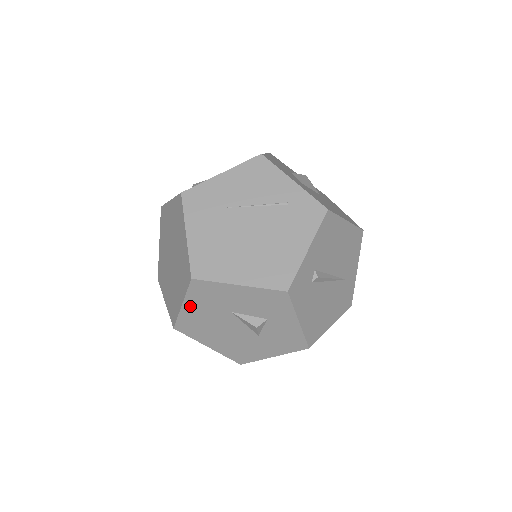
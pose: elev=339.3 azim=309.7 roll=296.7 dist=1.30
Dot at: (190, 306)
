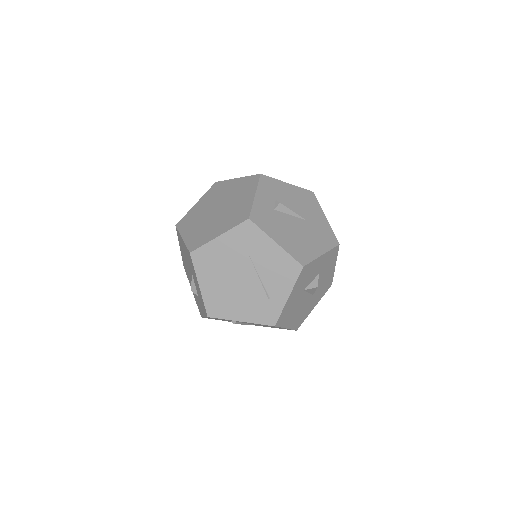
Dot at: (184, 244)
